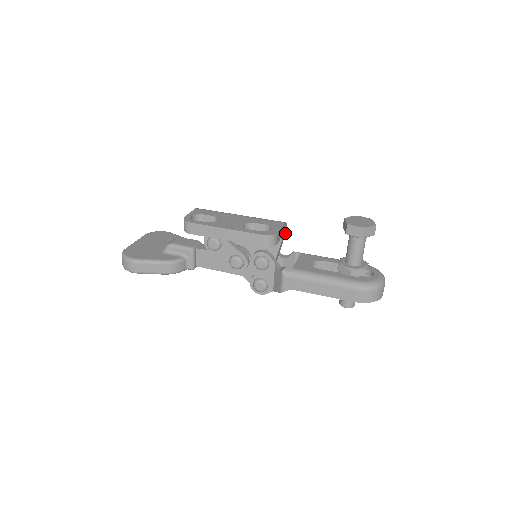
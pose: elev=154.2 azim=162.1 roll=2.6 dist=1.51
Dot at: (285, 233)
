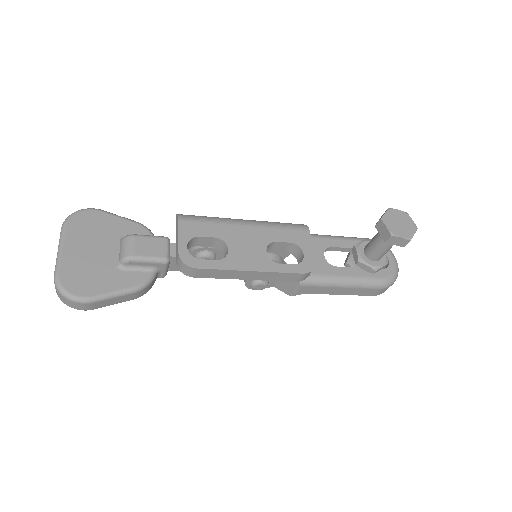
Dot at: occluded
